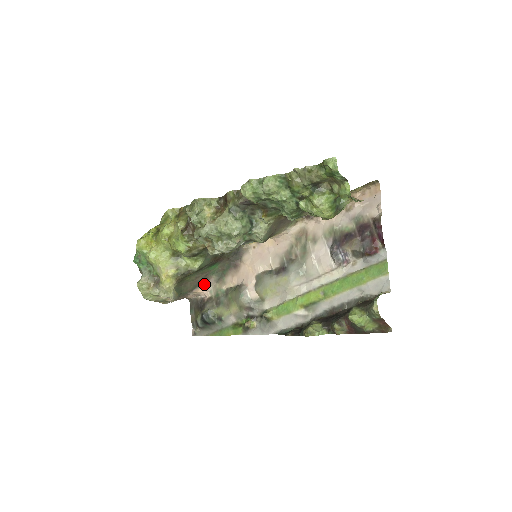
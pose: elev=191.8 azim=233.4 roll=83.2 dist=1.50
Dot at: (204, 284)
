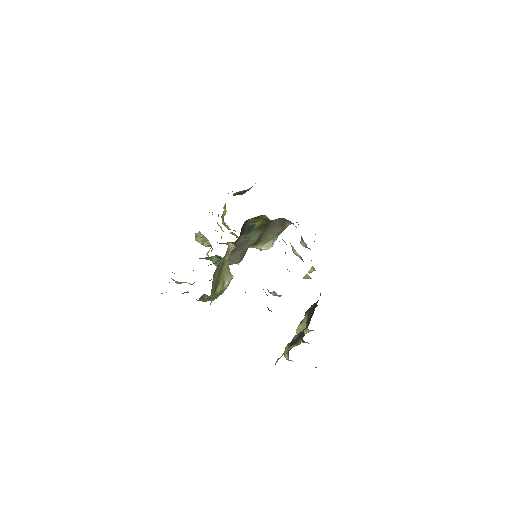
Dot at: (287, 222)
